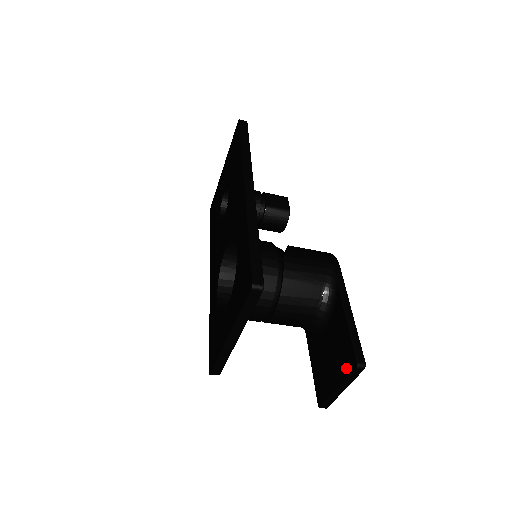
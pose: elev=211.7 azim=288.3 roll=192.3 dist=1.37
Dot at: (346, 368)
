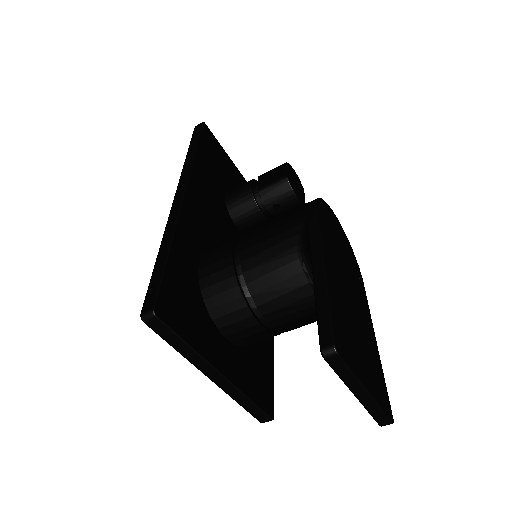
Dot at: occluded
